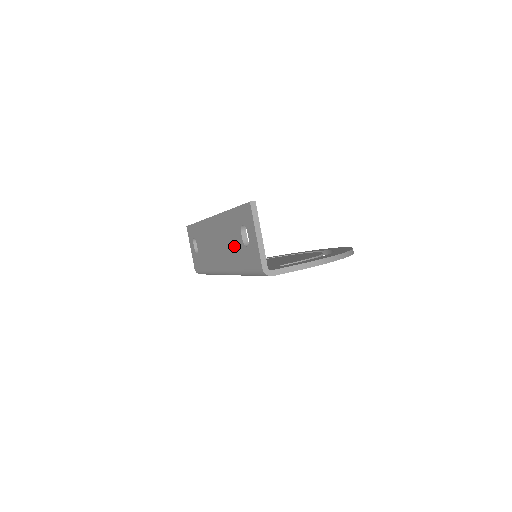
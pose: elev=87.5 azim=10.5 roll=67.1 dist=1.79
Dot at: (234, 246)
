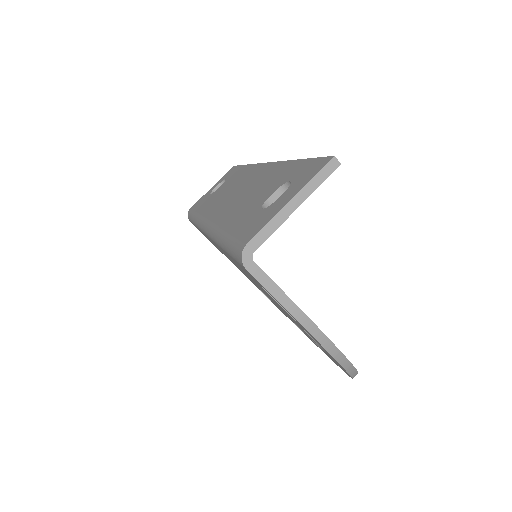
Dot at: (250, 201)
